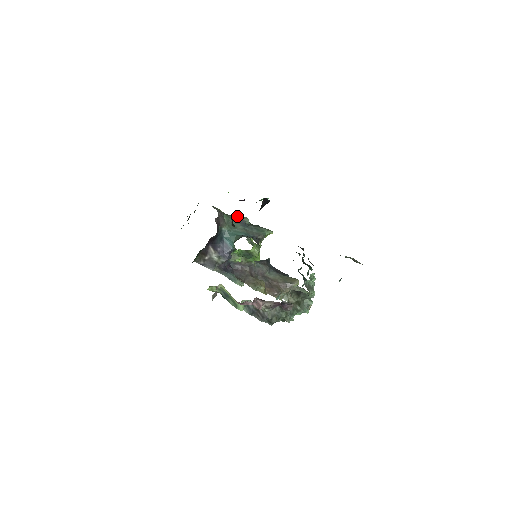
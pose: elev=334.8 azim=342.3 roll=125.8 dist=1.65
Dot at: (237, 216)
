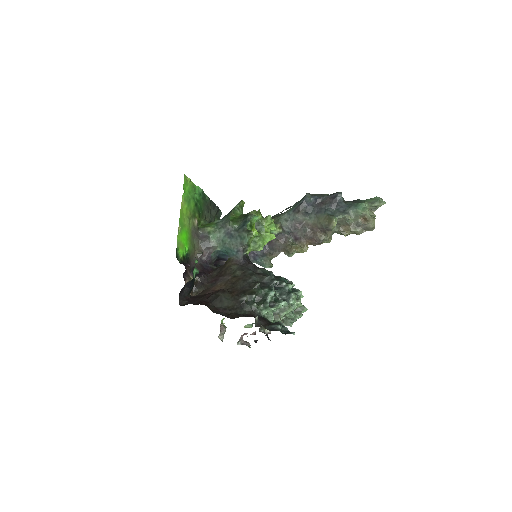
Dot at: (226, 220)
